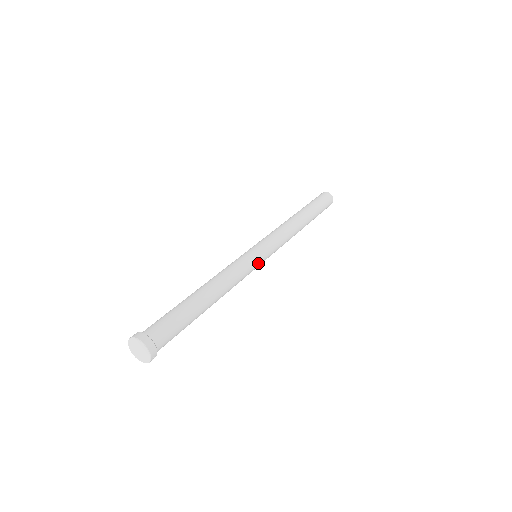
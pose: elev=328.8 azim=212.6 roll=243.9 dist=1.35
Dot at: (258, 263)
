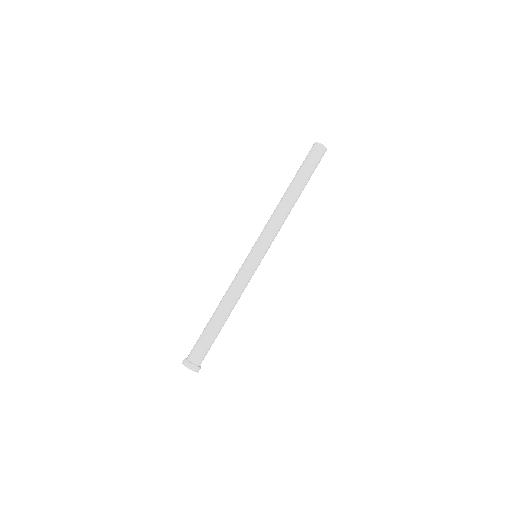
Dot at: occluded
